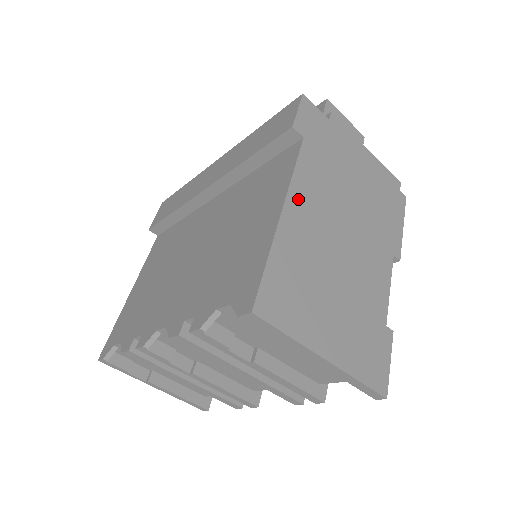
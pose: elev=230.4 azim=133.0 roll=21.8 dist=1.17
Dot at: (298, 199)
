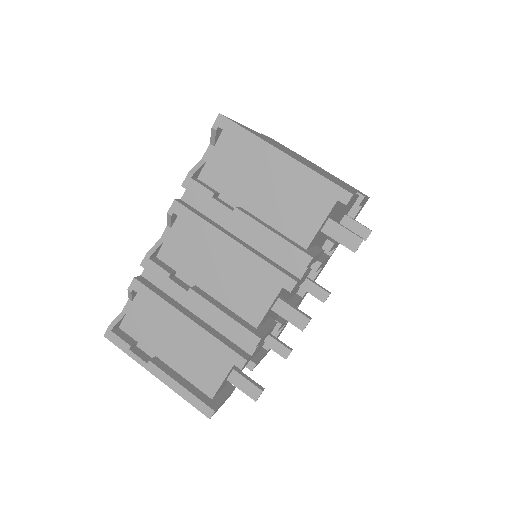
Dot at: occluded
